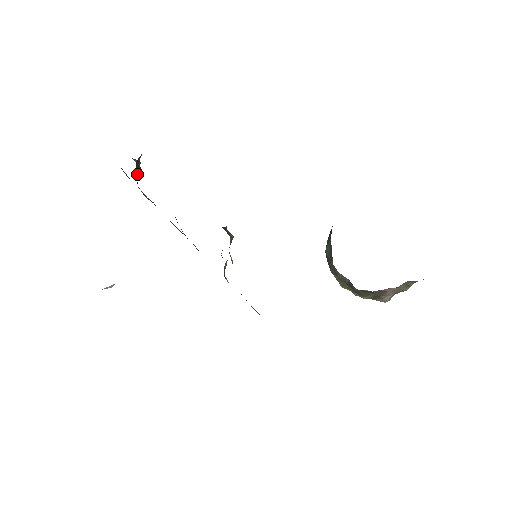
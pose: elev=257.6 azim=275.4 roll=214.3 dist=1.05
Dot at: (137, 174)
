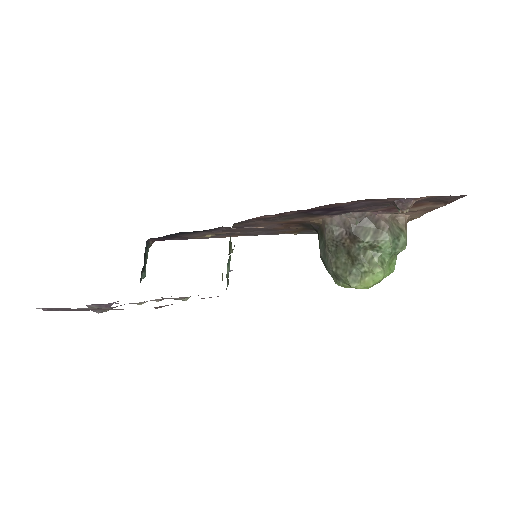
Dot at: (144, 262)
